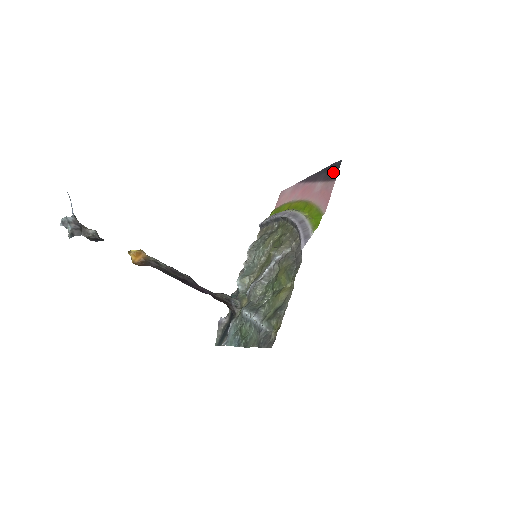
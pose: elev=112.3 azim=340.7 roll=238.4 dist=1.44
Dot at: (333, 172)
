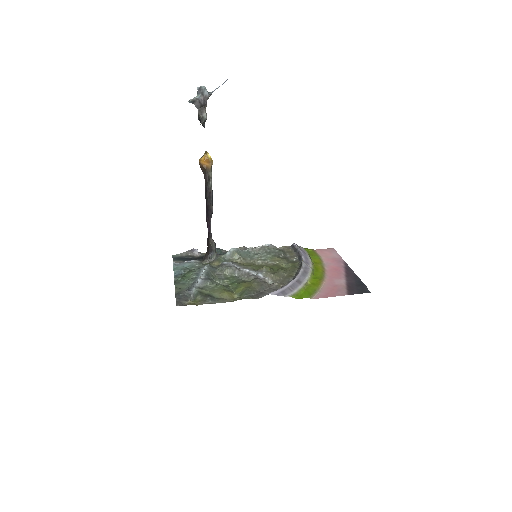
Dot at: (357, 289)
